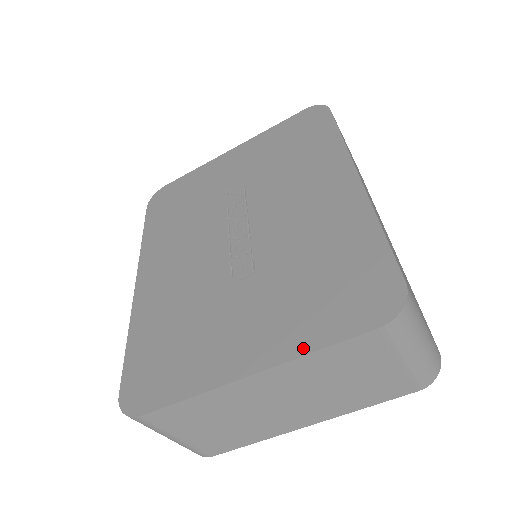
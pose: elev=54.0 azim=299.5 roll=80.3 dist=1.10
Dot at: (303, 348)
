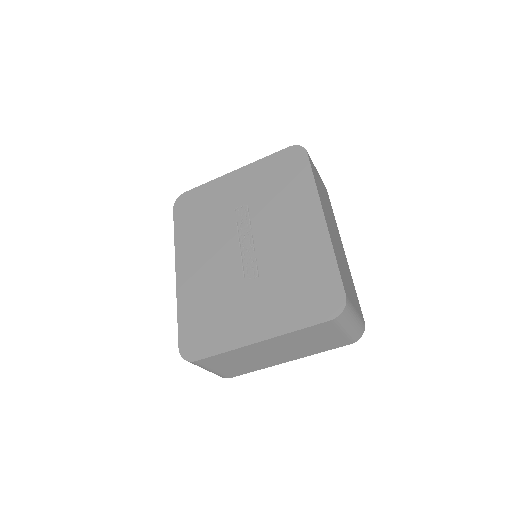
Dot at: (290, 328)
